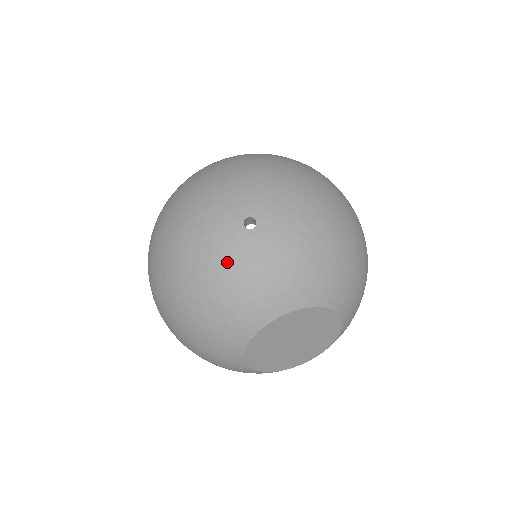
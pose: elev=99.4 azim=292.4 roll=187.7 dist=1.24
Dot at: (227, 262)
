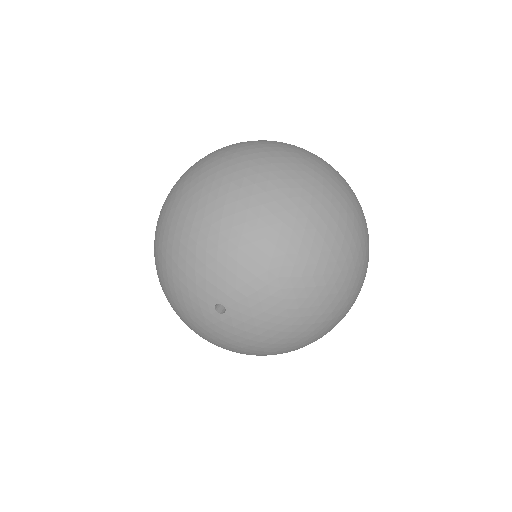
Dot at: (188, 305)
